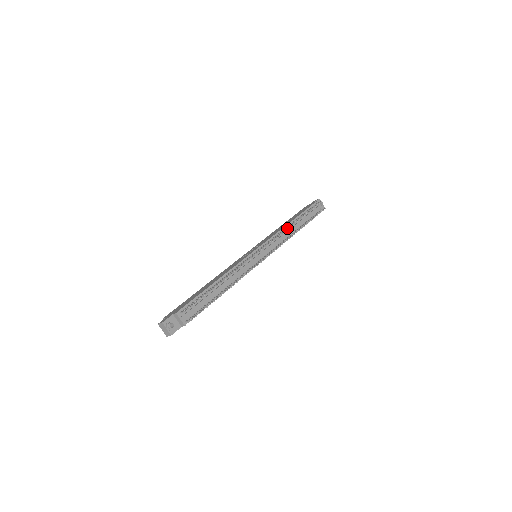
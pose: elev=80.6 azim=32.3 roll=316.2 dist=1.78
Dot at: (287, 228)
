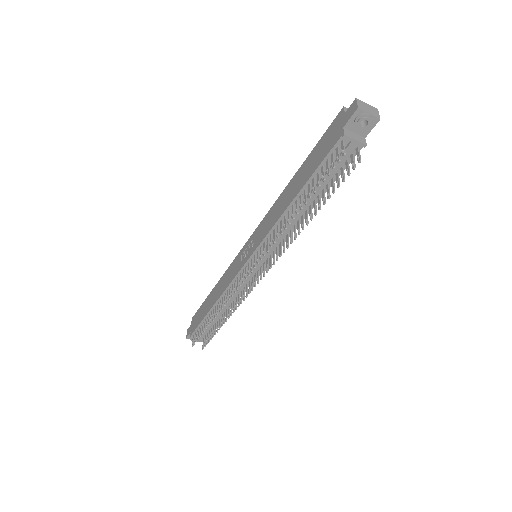
Dot at: occluded
